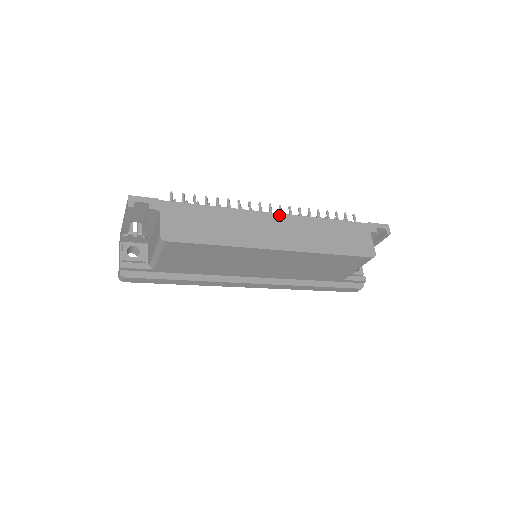
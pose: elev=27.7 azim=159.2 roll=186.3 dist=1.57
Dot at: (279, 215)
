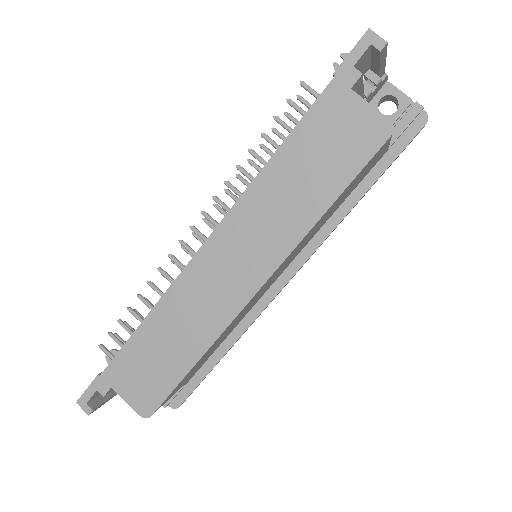
Dot at: (212, 237)
